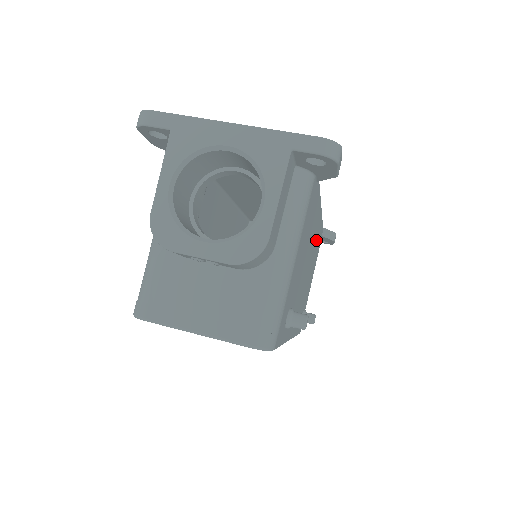
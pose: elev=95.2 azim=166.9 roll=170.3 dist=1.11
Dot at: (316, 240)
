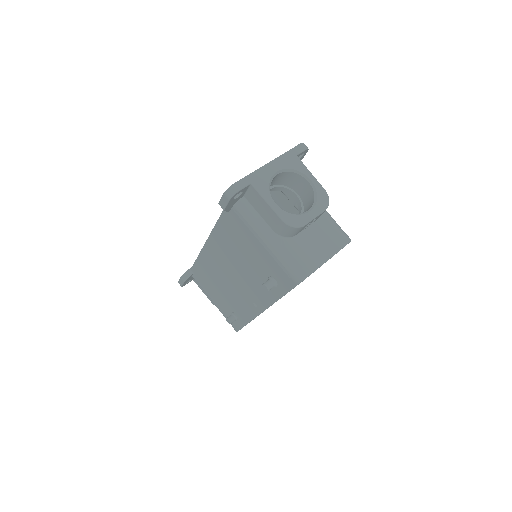
Dot at: occluded
